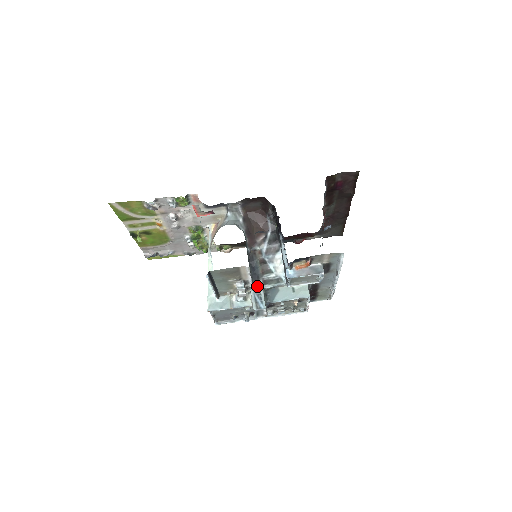
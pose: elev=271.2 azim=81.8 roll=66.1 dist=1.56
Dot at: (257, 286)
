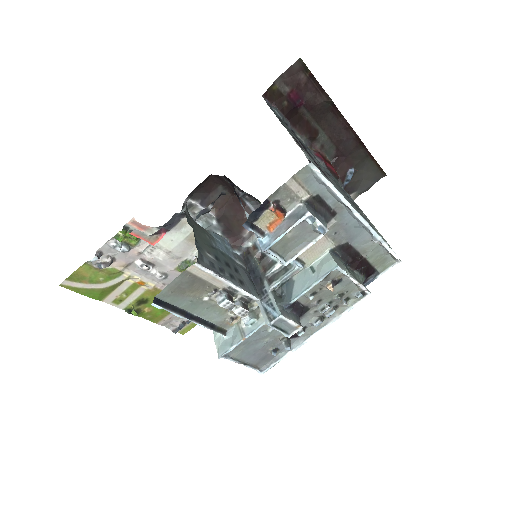
Dot at: (262, 291)
